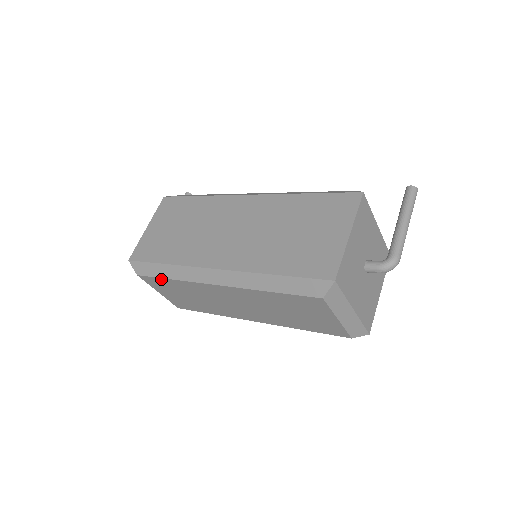
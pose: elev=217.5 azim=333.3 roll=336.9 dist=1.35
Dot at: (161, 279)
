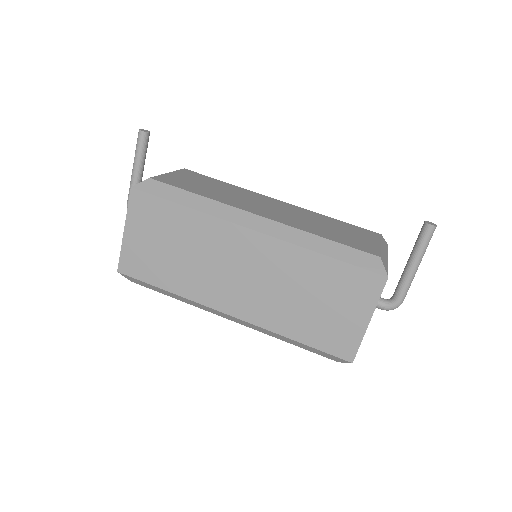
Dot at: occluded
